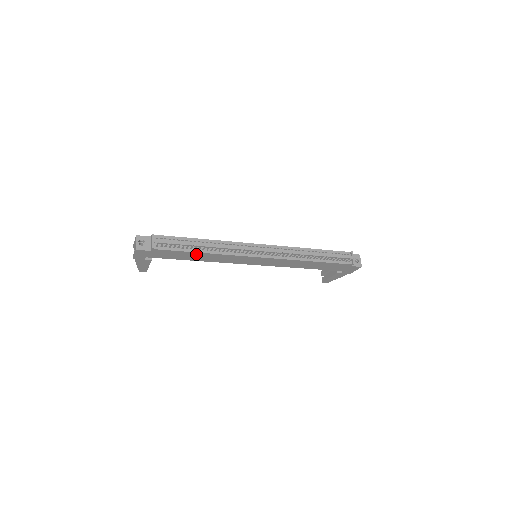
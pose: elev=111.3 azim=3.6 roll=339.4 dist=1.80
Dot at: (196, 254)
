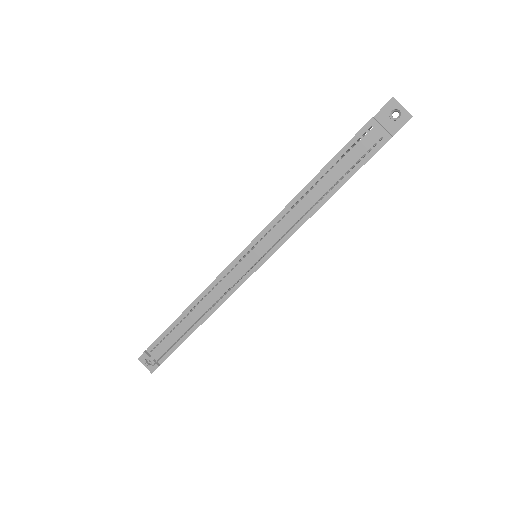
Dot at: occluded
